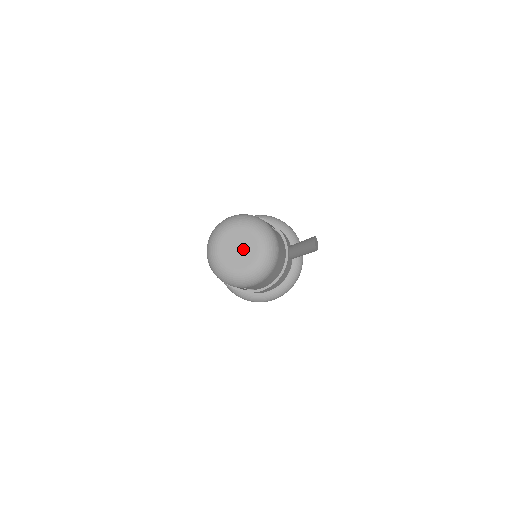
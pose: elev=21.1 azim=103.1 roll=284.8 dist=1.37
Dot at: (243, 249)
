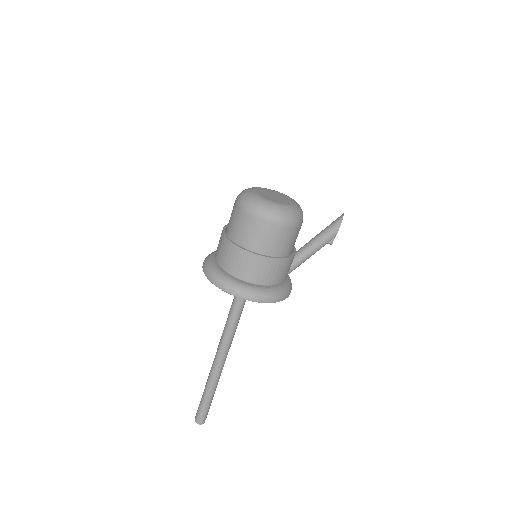
Dot at: (279, 197)
